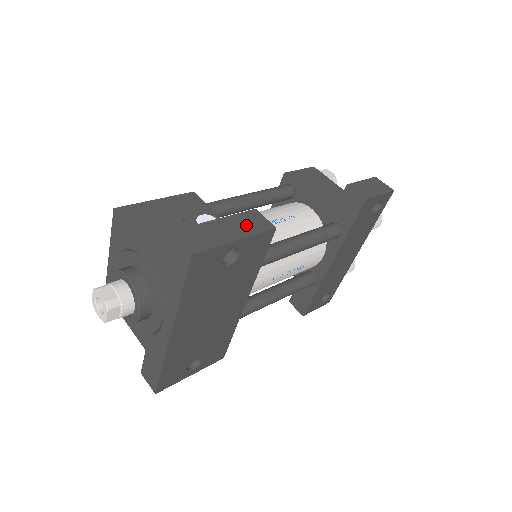
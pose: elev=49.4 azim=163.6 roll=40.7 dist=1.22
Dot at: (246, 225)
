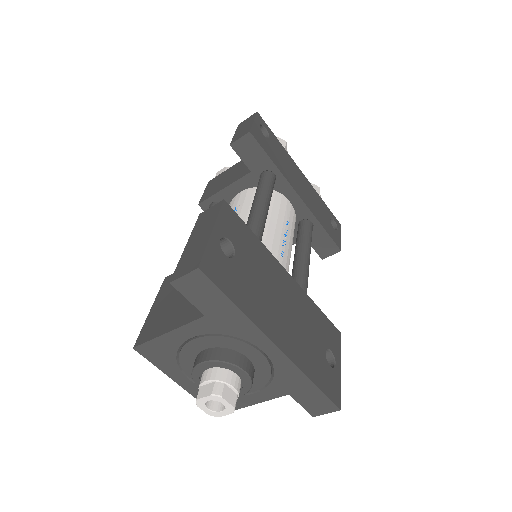
Dot at: (206, 222)
